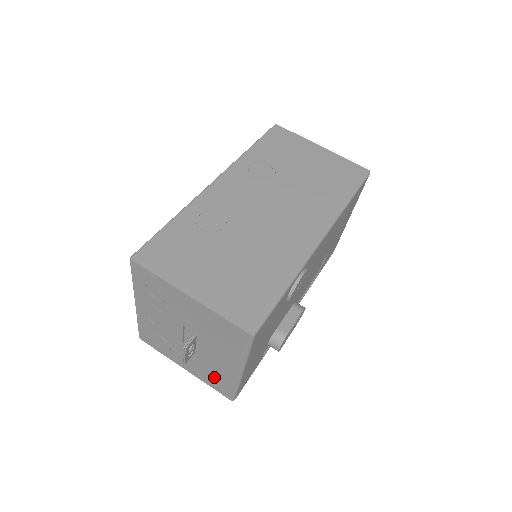
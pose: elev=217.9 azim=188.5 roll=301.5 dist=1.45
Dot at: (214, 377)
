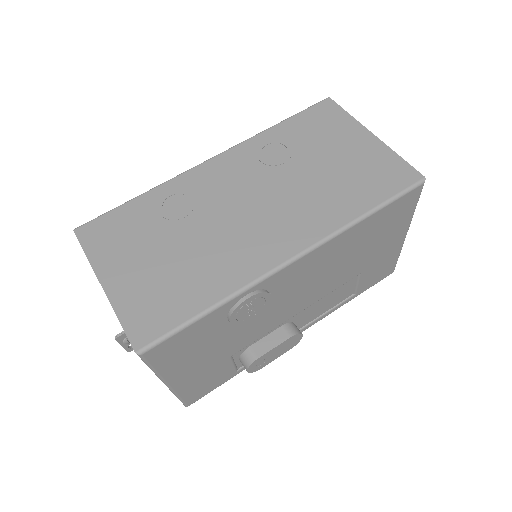
Dot at: occluded
